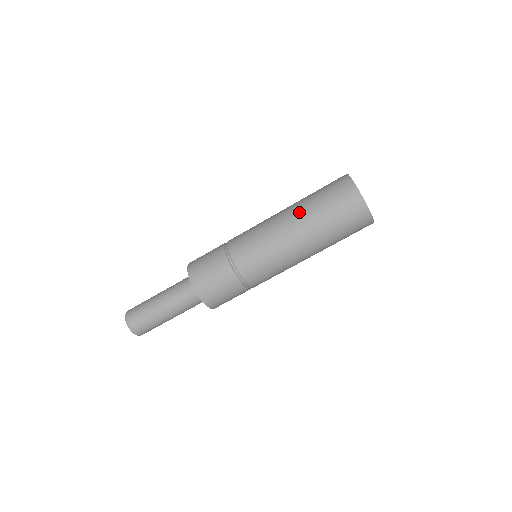
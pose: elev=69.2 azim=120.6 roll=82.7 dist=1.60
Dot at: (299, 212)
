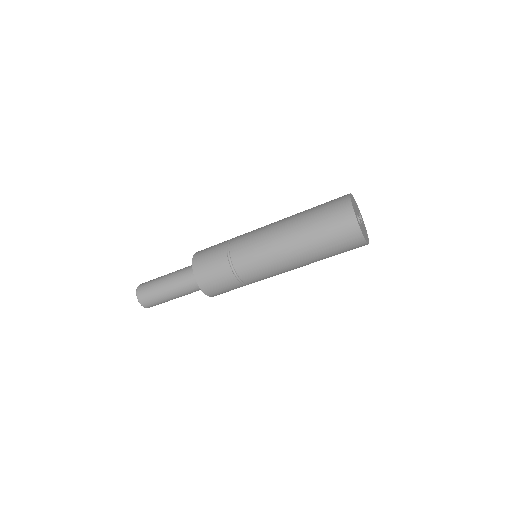
Dot at: (297, 221)
